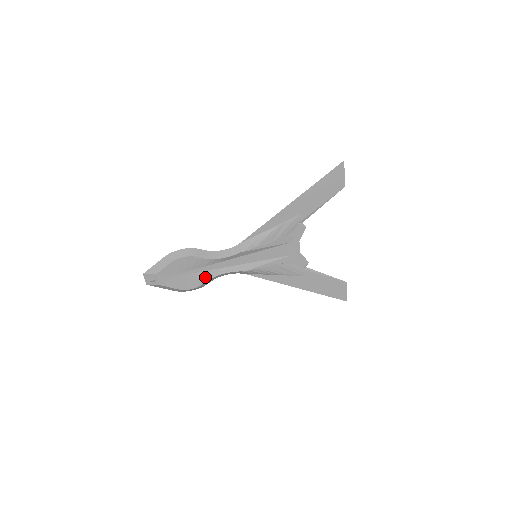
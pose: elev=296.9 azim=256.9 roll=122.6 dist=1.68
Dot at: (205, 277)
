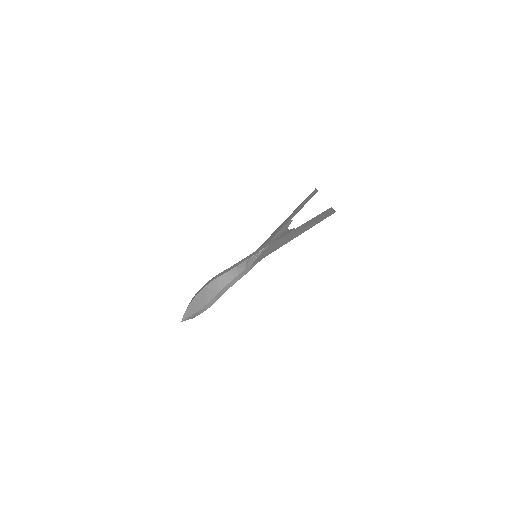
Dot at: occluded
